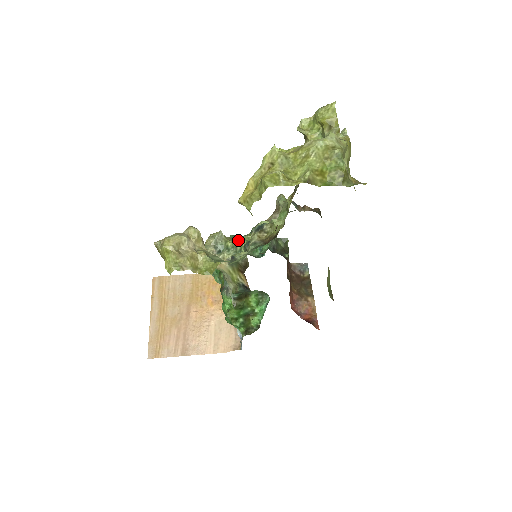
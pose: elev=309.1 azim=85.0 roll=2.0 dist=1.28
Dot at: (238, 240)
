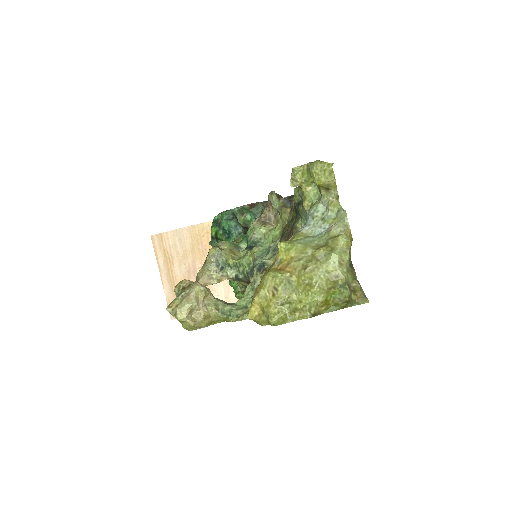
Dot at: (239, 260)
